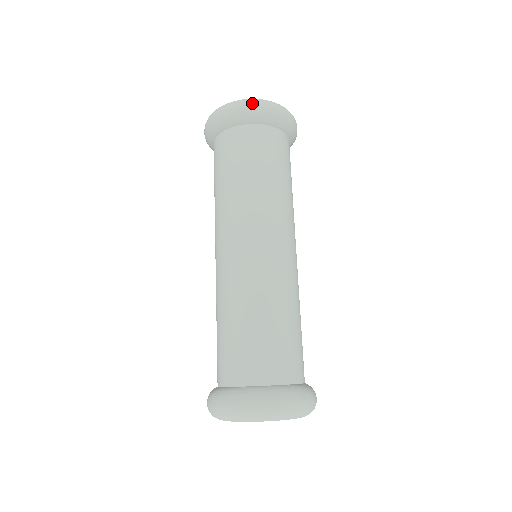
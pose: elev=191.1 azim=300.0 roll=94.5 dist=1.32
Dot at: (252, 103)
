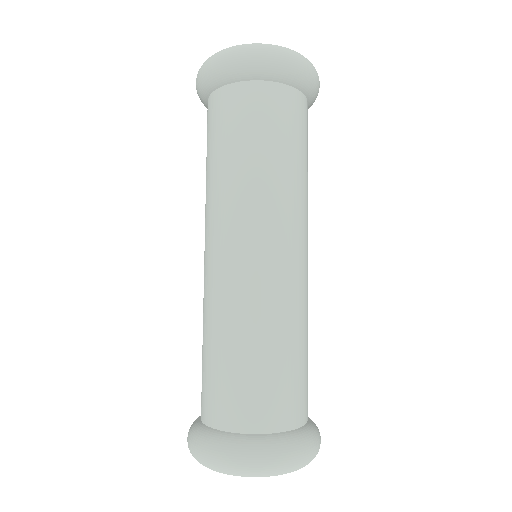
Dot at: (293, 56)
